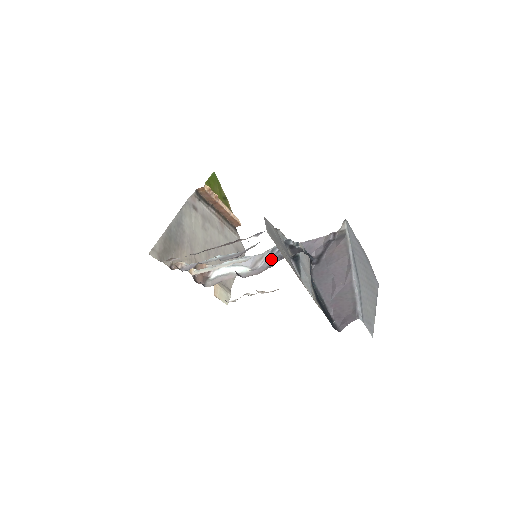
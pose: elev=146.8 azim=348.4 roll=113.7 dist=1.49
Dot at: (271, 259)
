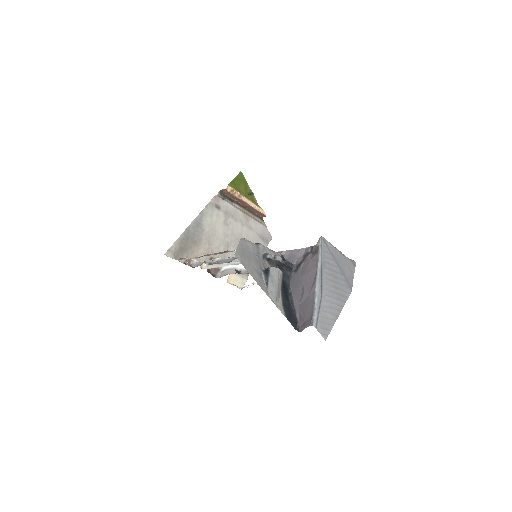
Dot at: occluded
